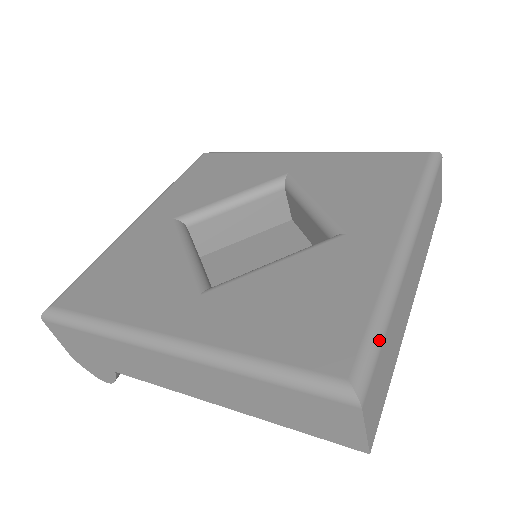
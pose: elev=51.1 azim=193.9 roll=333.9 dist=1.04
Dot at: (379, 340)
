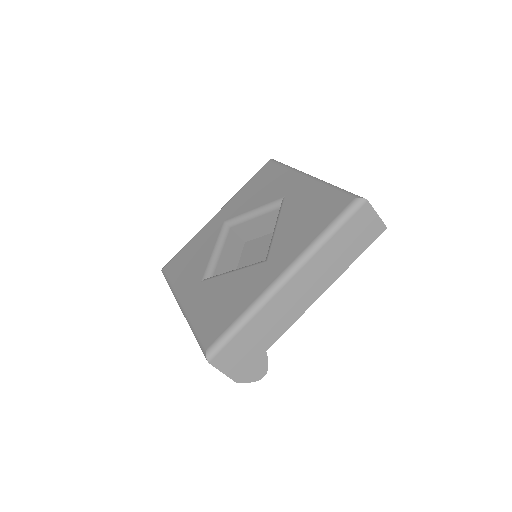
Dot at: (345, 190)
